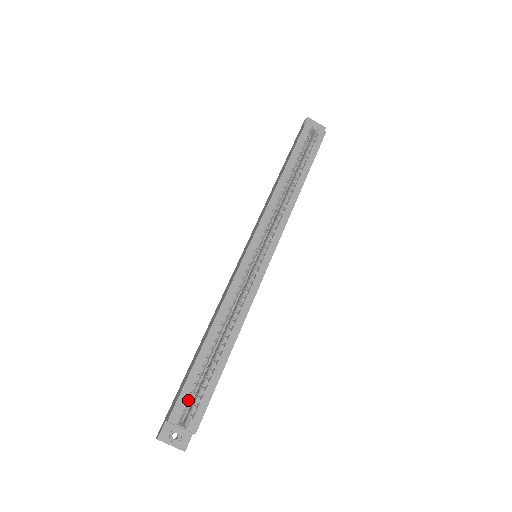
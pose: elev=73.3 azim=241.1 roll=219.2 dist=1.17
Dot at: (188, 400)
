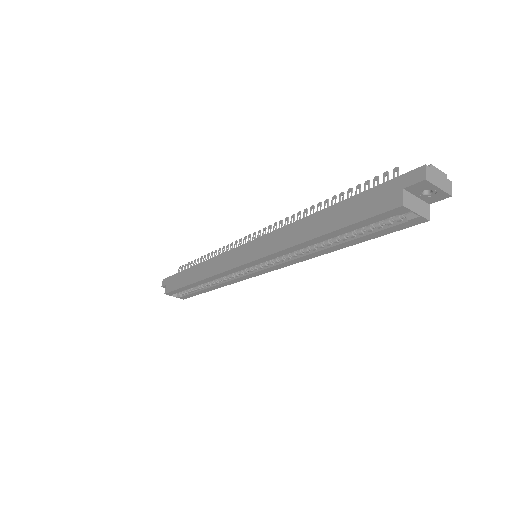
Dot at: occluded
